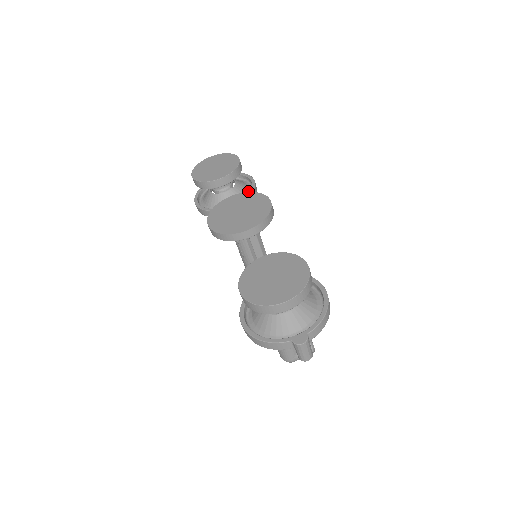
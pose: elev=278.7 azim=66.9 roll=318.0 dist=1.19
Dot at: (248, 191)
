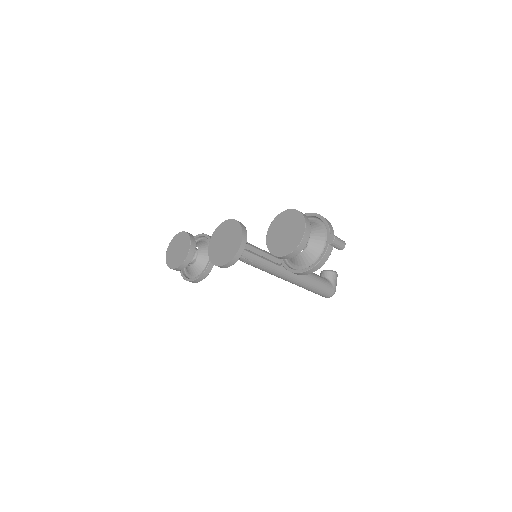
Dot at: (207, 241)
